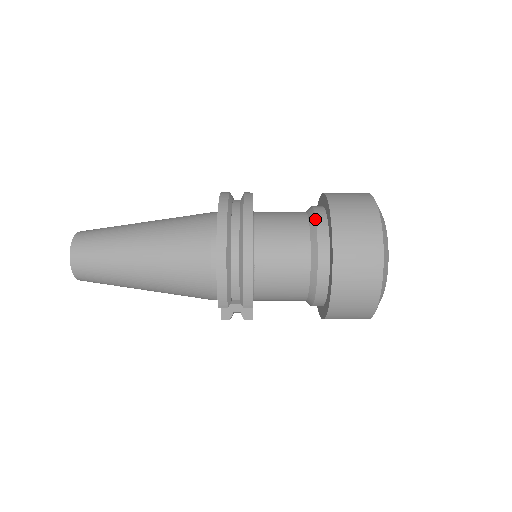
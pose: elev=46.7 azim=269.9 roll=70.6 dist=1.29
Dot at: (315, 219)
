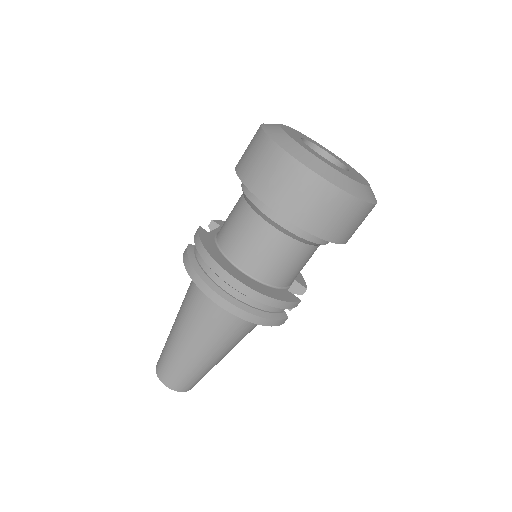
Dot at: (261, 212)
